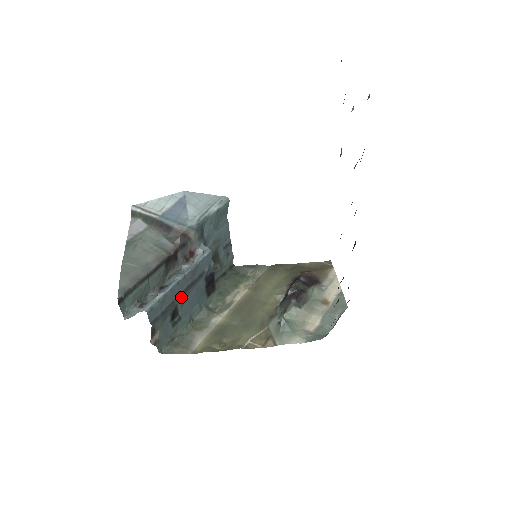
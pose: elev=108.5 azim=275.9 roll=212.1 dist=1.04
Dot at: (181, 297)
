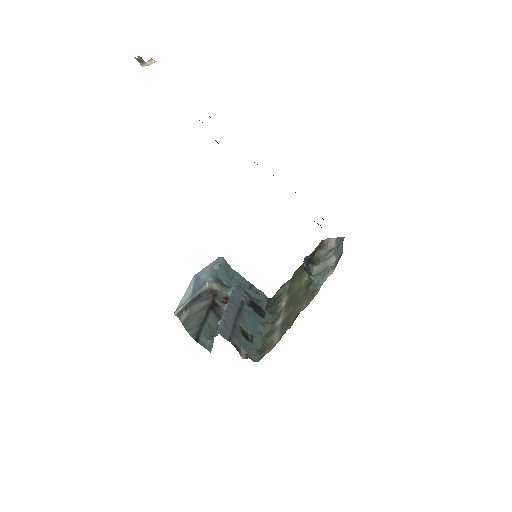
Dot at: (238, 320)
